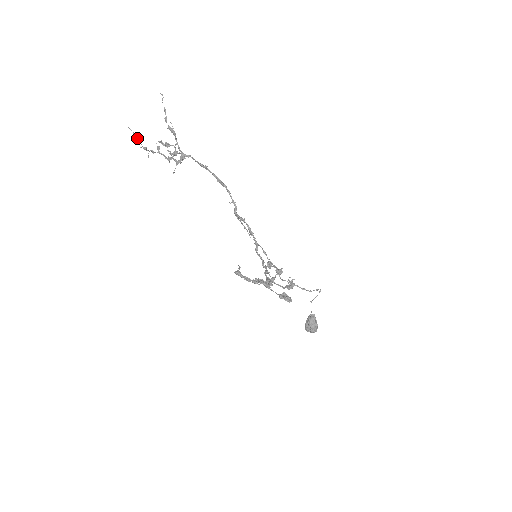
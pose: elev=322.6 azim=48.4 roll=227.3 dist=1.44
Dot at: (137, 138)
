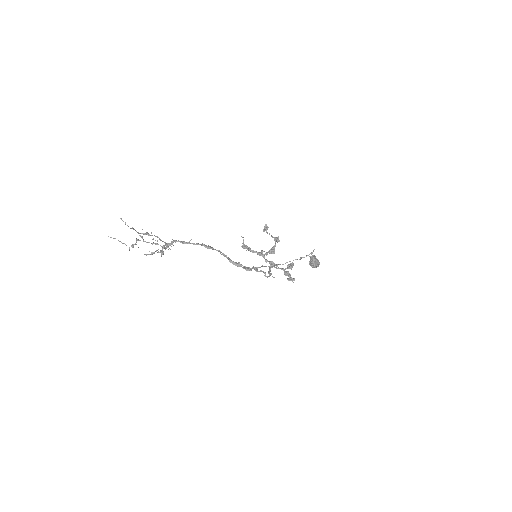
Dot at: occluded
